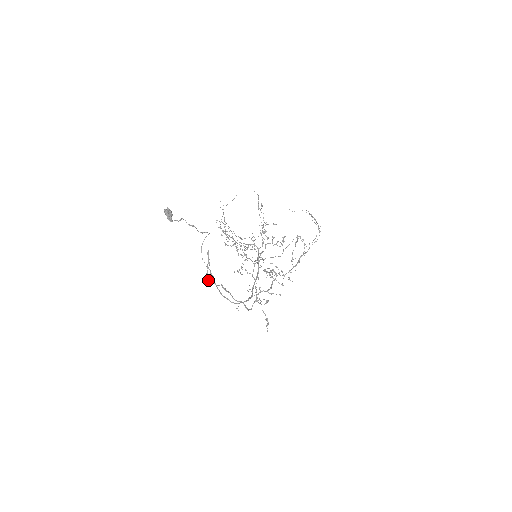
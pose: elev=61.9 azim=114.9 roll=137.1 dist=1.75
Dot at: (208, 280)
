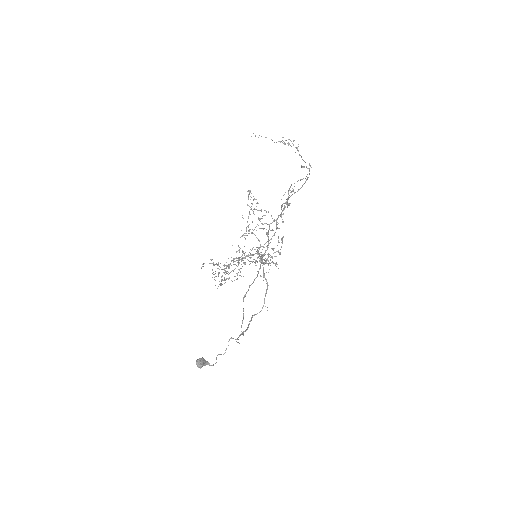
Dot at: (241, 326)
